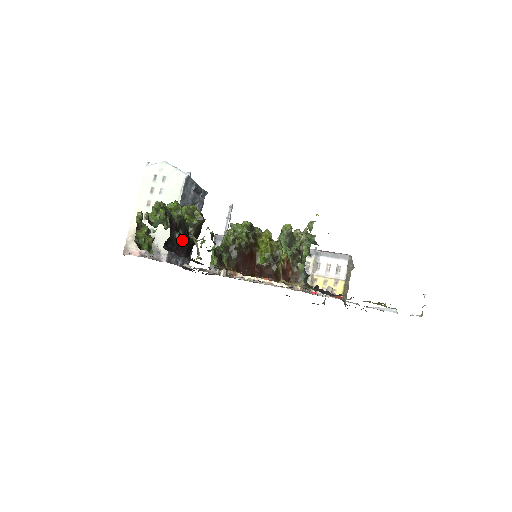
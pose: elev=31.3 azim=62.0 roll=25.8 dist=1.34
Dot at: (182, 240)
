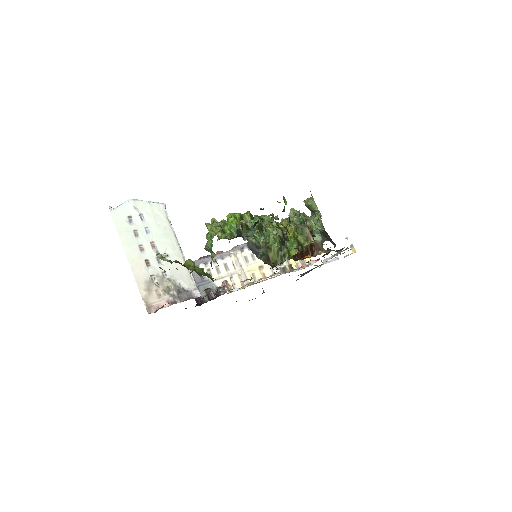
Dot at: occluded
